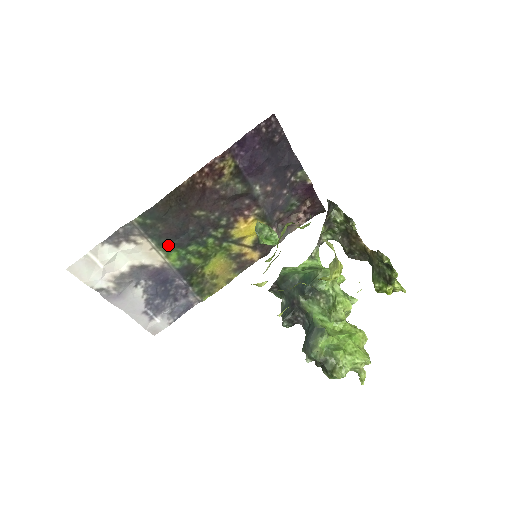
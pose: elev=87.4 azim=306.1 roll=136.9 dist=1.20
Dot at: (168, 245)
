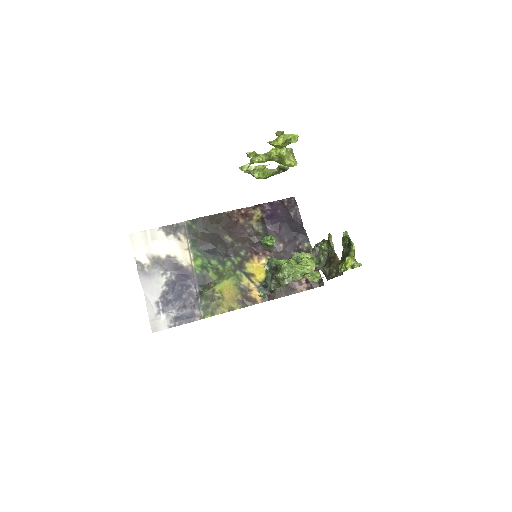
Dot at: (199, 251)
